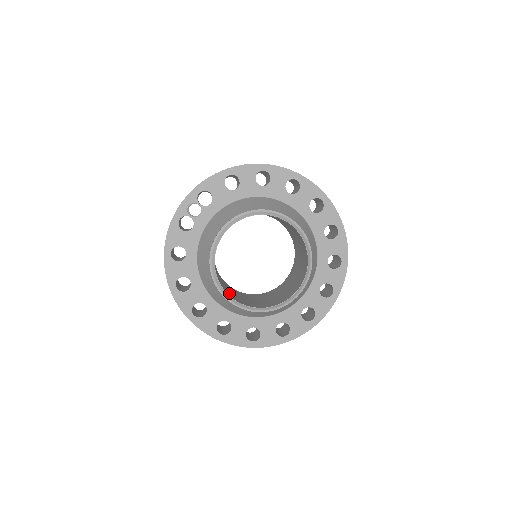
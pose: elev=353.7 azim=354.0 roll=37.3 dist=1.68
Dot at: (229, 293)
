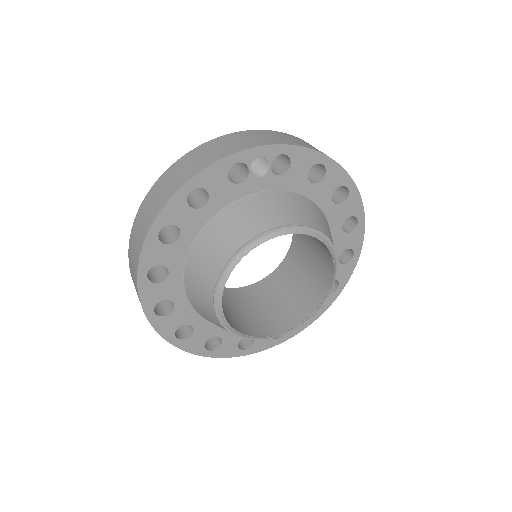
Dot at: occluded
